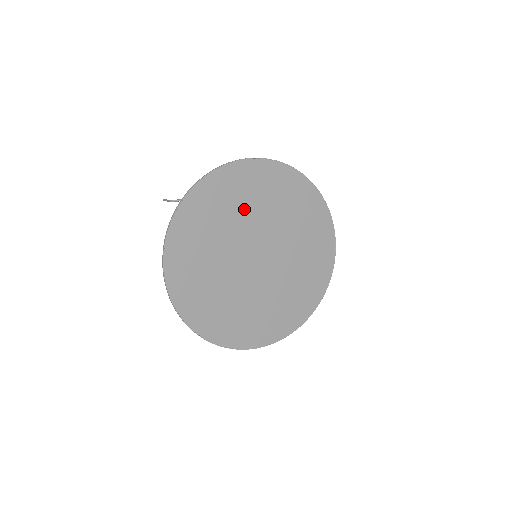
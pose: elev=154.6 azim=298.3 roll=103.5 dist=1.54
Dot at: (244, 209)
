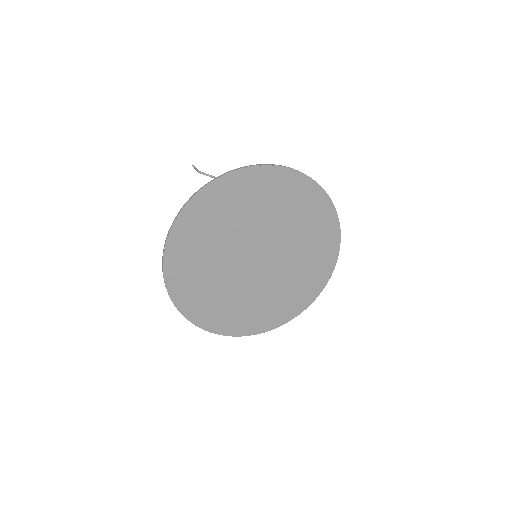
Dot at: (262, 211)
